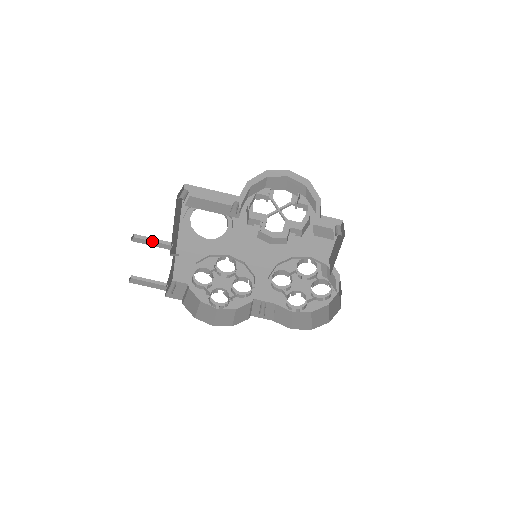
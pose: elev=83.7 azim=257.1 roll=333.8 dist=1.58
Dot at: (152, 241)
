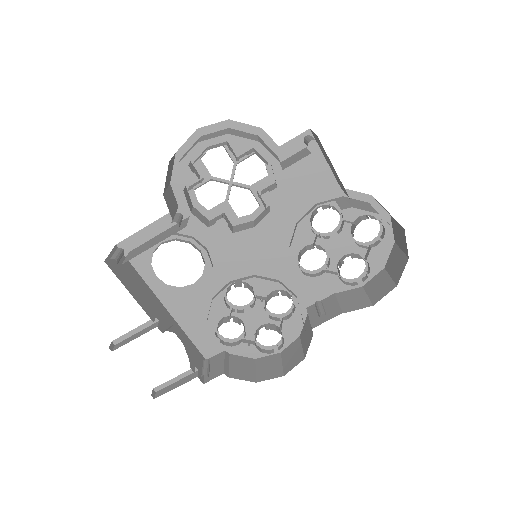
Dot at: (135, 334)
